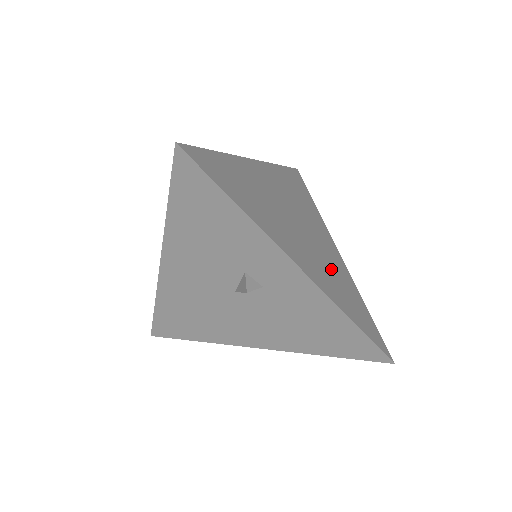
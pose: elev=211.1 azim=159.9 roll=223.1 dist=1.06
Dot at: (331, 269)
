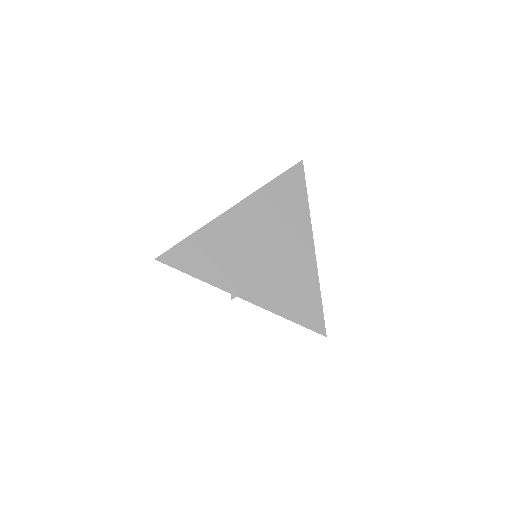
Dot at: (287, 278)
